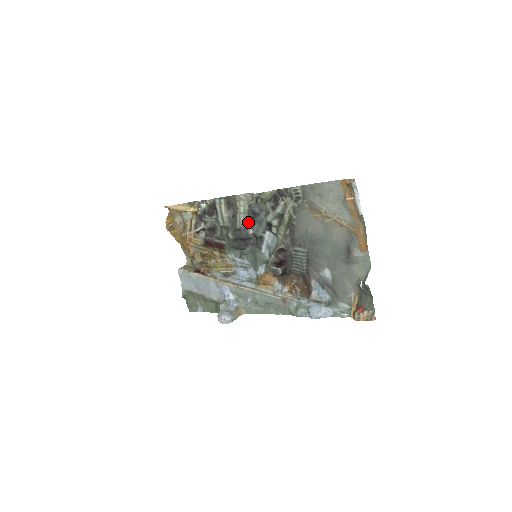
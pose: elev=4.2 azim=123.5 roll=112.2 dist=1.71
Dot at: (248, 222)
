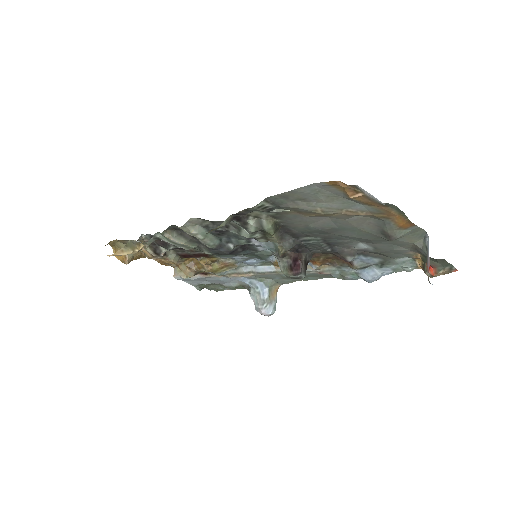
Dot at: (219, 239)
